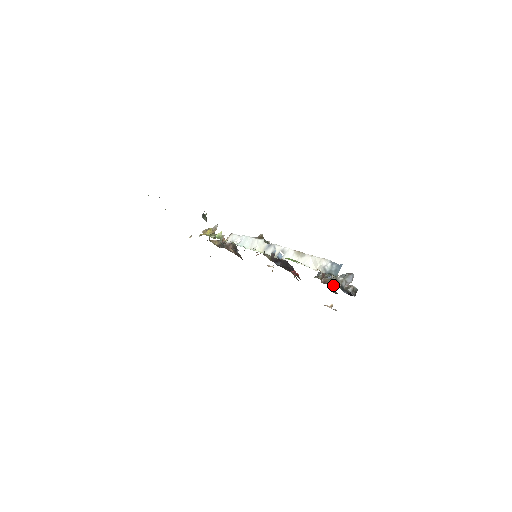
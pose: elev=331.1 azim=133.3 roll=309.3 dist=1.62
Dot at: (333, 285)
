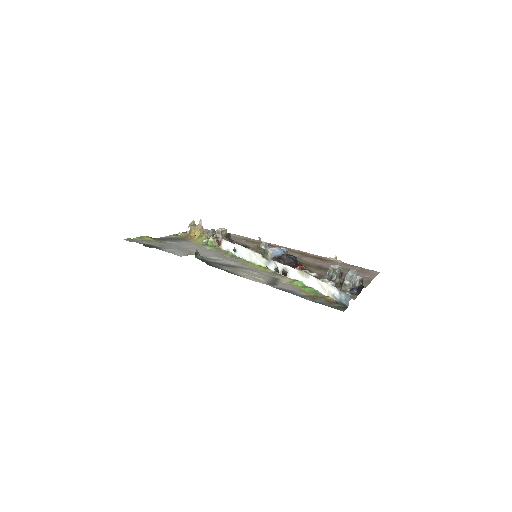
Dot at: (342, 290)
